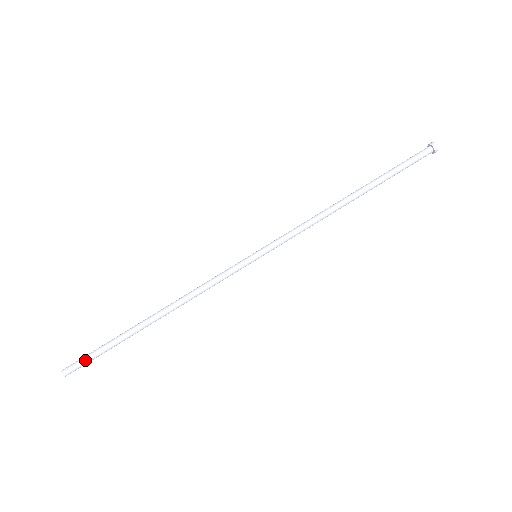
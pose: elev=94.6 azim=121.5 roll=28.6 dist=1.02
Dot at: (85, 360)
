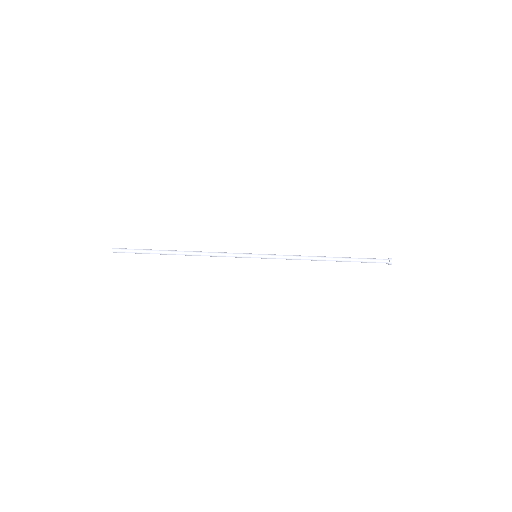
Dot at: occluded
